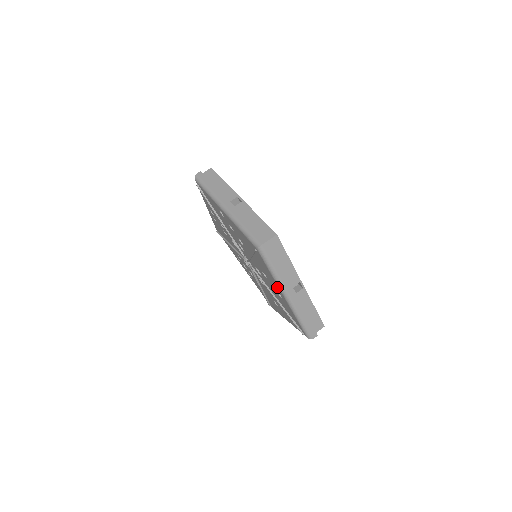
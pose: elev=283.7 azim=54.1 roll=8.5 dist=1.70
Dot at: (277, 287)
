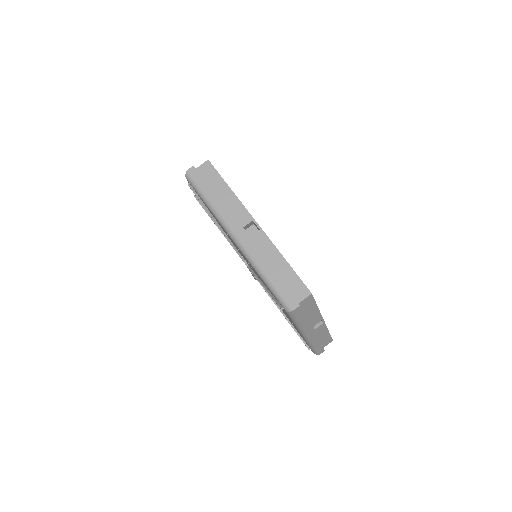
Dot at: occluded
